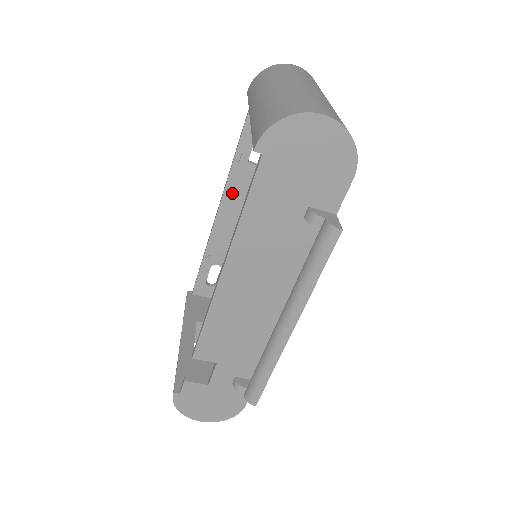
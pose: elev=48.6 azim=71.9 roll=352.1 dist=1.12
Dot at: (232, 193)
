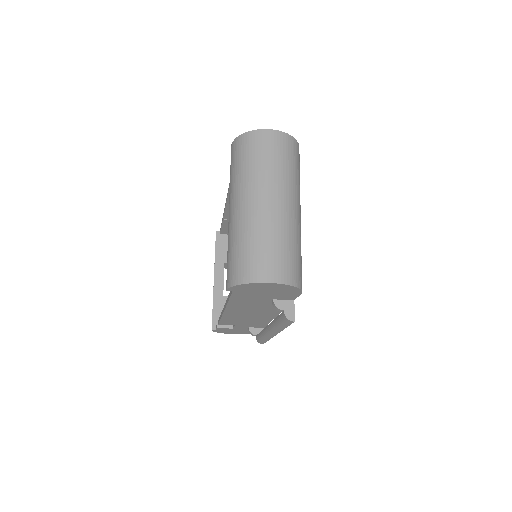
Dot at: occluded
